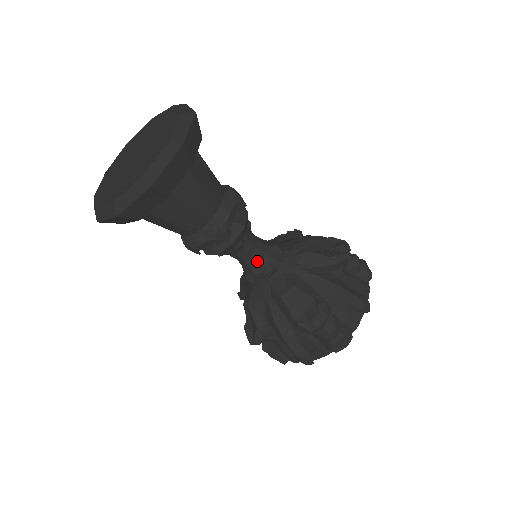
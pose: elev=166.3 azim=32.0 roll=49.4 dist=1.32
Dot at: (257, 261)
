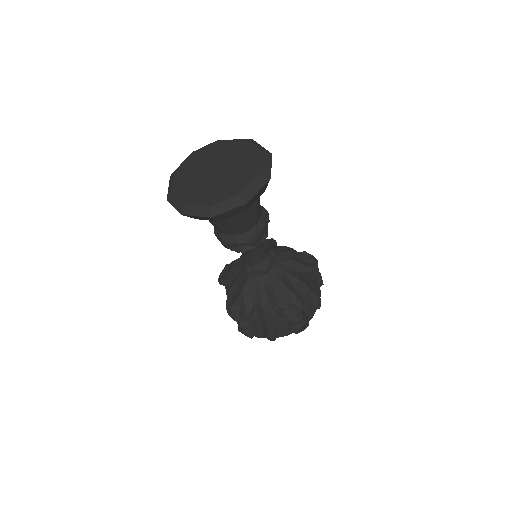
Dot at: (261, 261)
